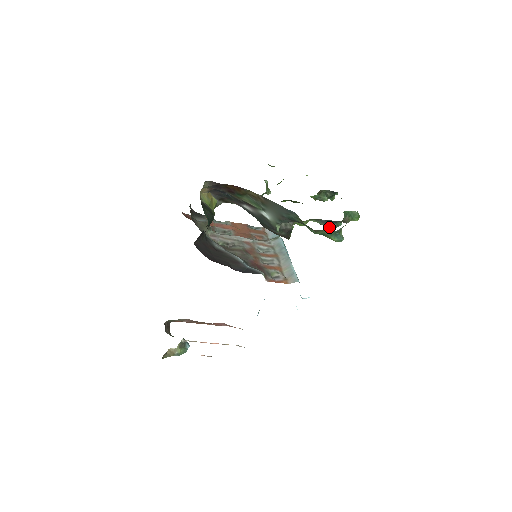
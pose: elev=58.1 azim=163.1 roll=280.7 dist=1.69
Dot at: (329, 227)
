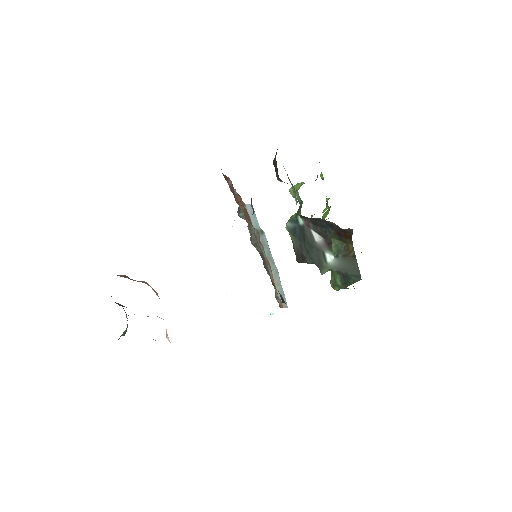
Dot at: occluded
